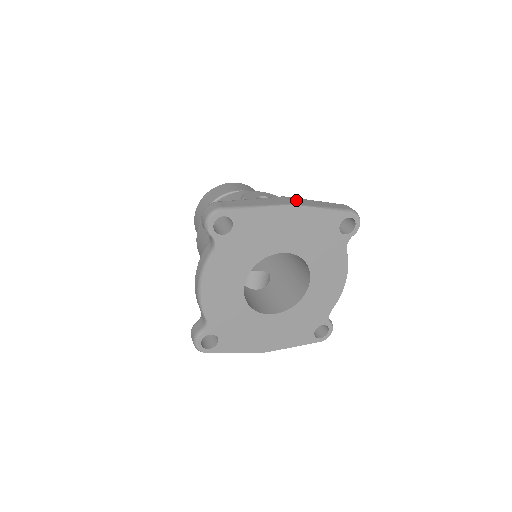
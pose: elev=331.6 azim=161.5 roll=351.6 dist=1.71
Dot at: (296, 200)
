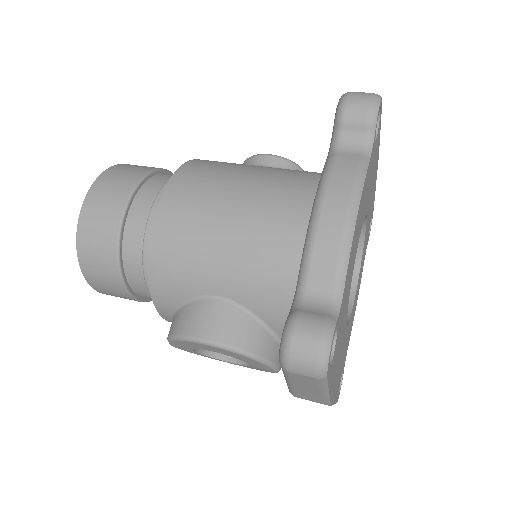
Dot at: occluded
